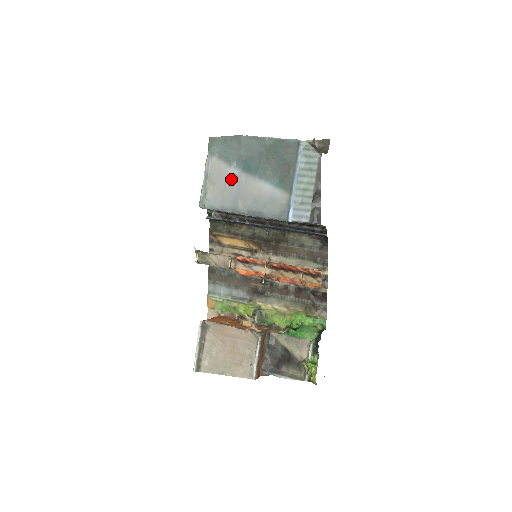
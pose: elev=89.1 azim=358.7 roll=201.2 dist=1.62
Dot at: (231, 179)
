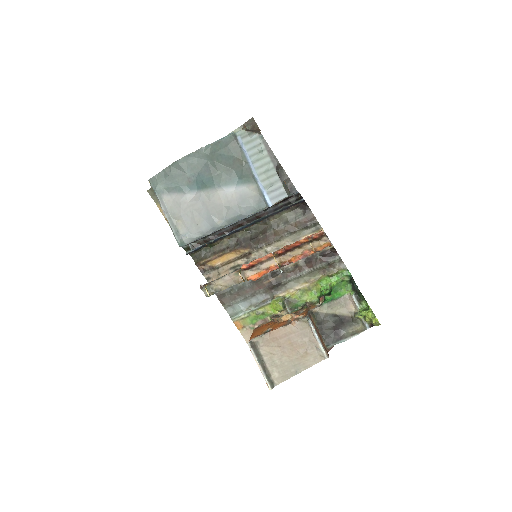
Dot at: (193, 204)
